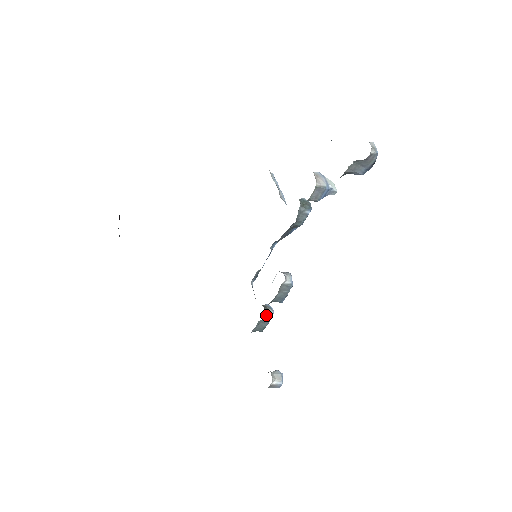
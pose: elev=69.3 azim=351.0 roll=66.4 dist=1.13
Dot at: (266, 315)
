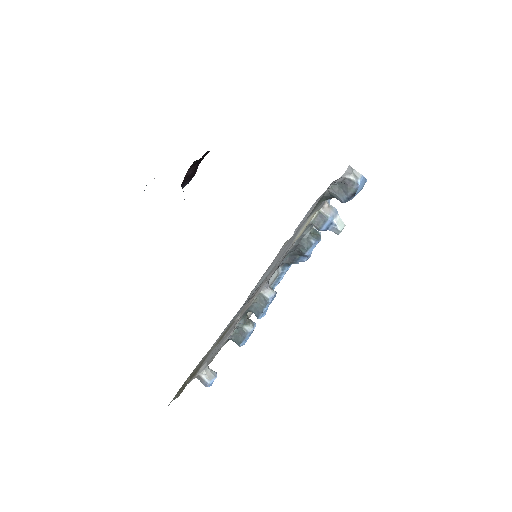
Dot at: (245, 326)
